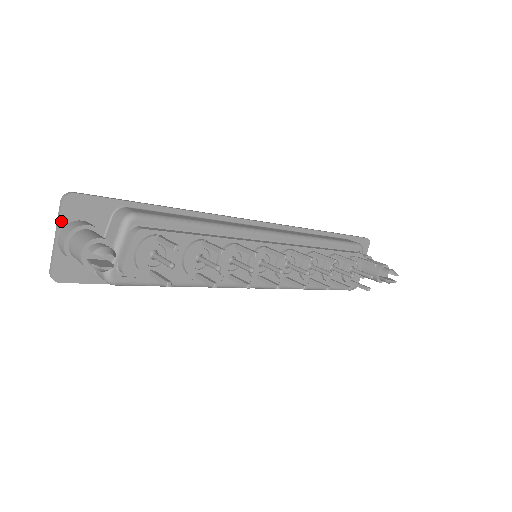
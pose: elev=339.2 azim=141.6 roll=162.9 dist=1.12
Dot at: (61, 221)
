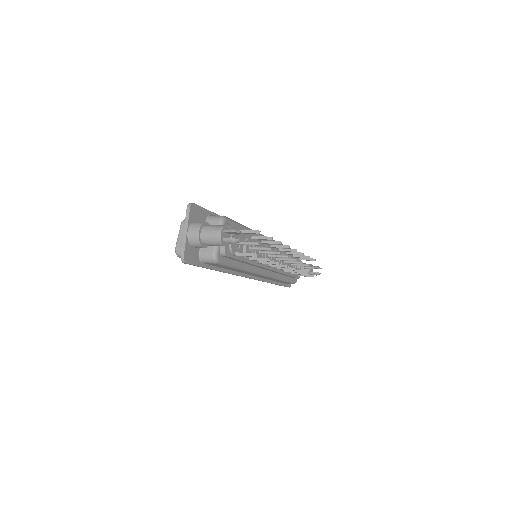
Dot at: (189, 221)
